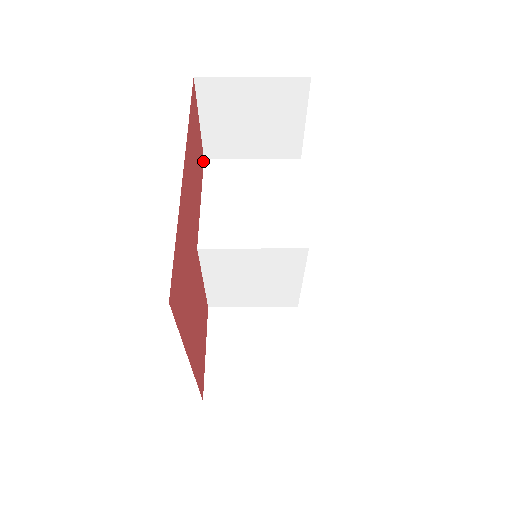
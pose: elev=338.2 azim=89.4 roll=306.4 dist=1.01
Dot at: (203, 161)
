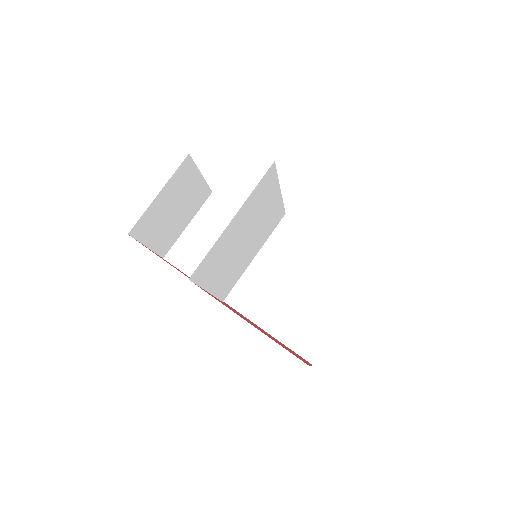
Dot at: occluded
